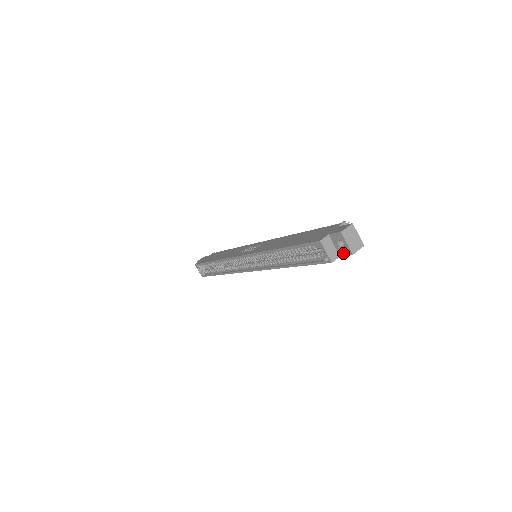
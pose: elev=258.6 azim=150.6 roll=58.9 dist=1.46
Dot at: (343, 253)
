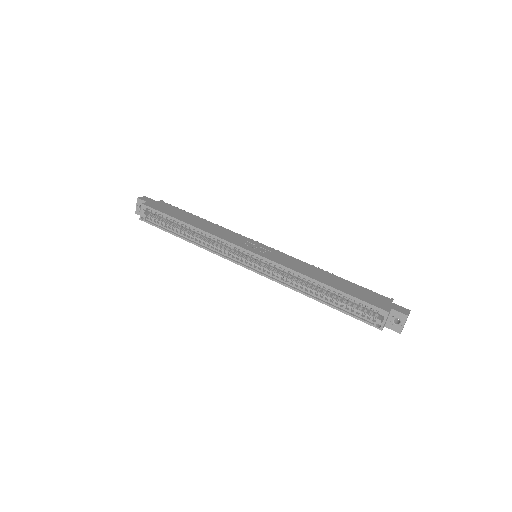
Dot at: (391, 327)
